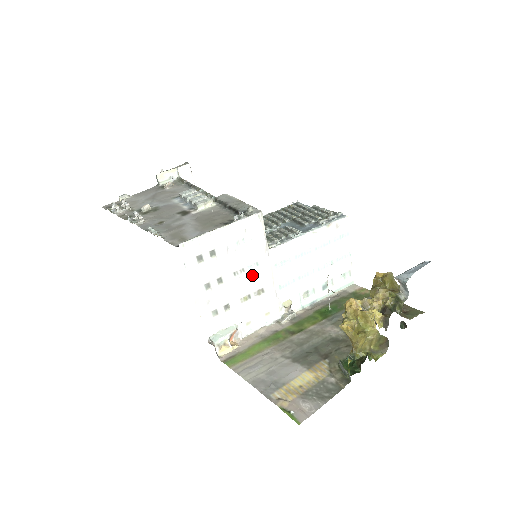
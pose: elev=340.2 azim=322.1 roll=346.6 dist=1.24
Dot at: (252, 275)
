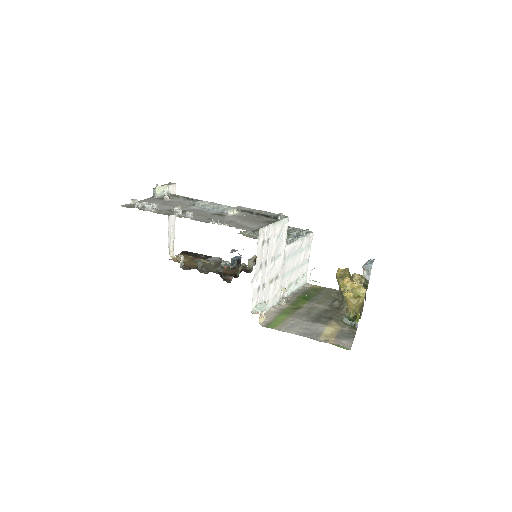
Dot at: (277, 263)
